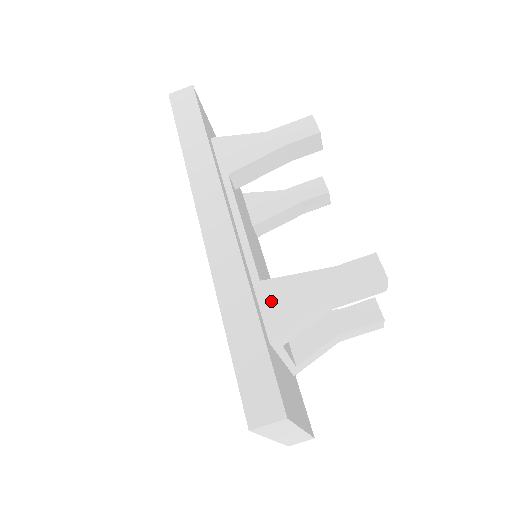
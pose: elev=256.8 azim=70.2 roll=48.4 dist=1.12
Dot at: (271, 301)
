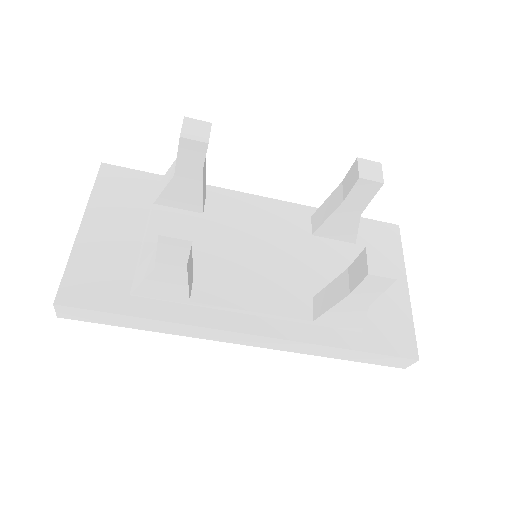
Dot at: (335, 323)
